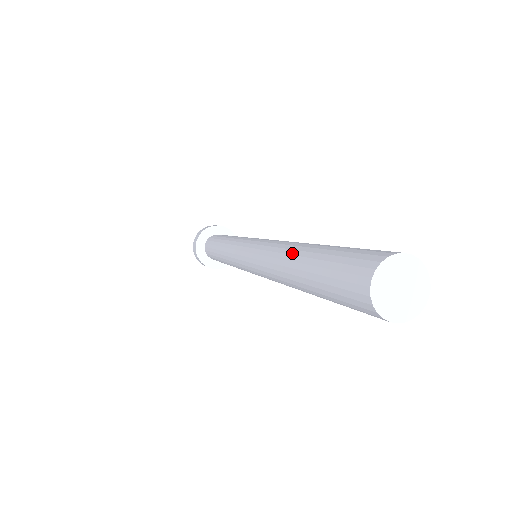
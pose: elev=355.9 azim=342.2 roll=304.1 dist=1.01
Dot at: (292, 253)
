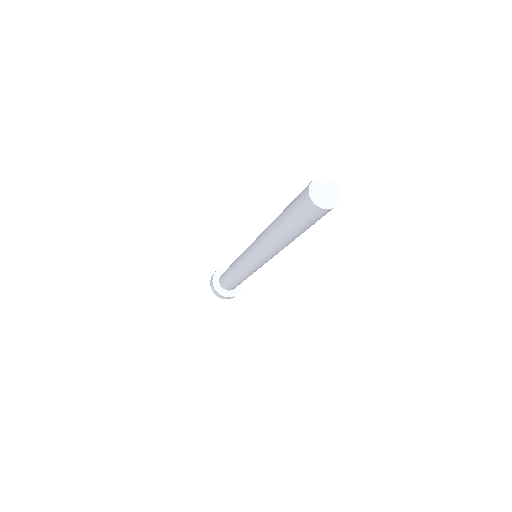
Dot at: (273, 226)
